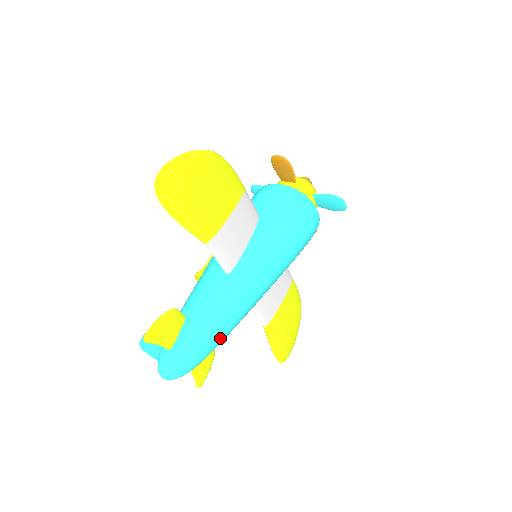
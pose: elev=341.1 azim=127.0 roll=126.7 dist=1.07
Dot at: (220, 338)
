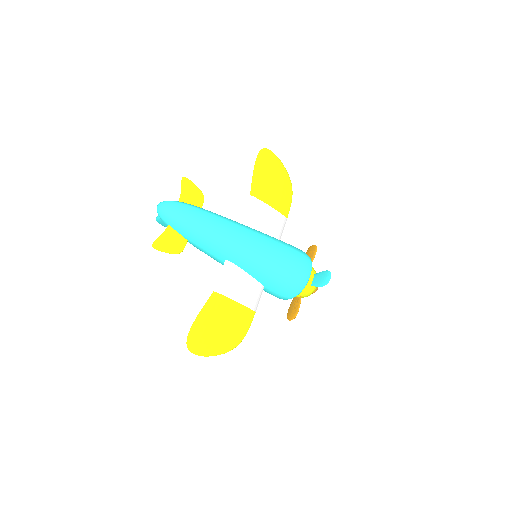
Dot at: (203, 225)
